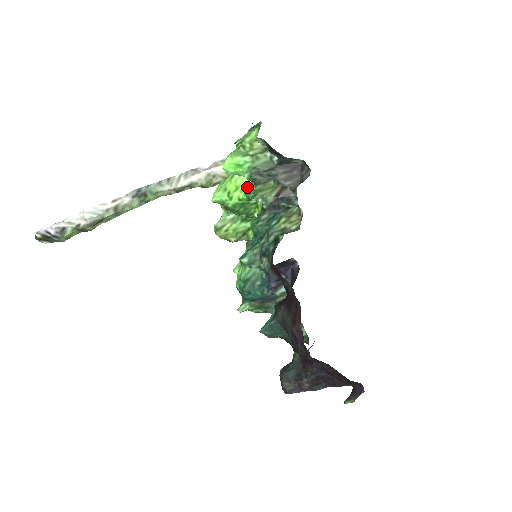
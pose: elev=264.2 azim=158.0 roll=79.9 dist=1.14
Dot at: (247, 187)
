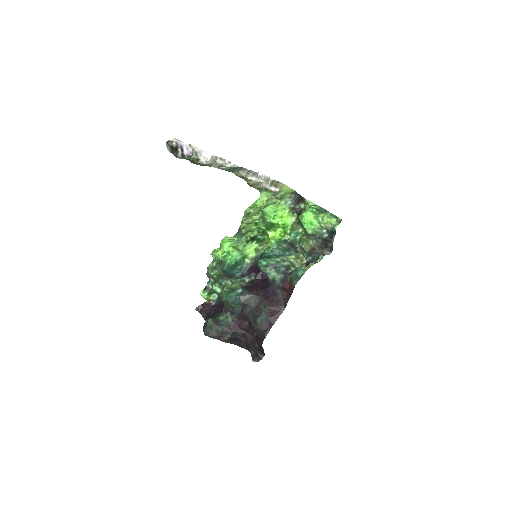
Dot at: (287, 222)
